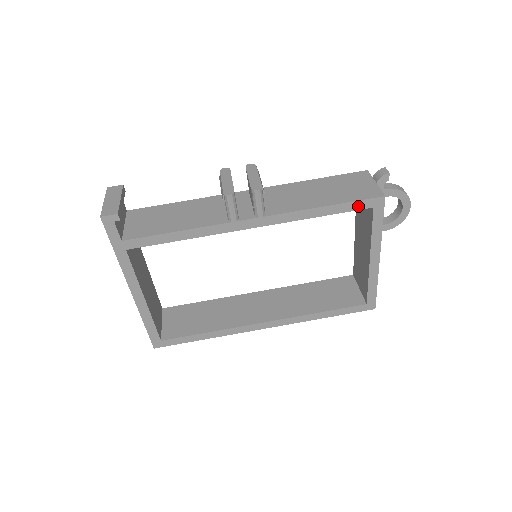
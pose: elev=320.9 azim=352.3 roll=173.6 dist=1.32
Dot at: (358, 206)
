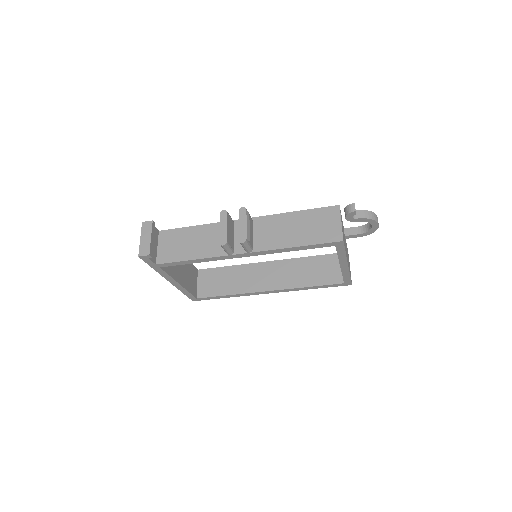
Dot at: (323, 246)
